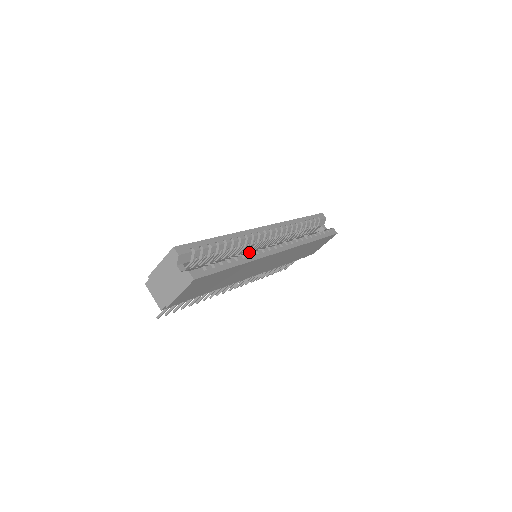
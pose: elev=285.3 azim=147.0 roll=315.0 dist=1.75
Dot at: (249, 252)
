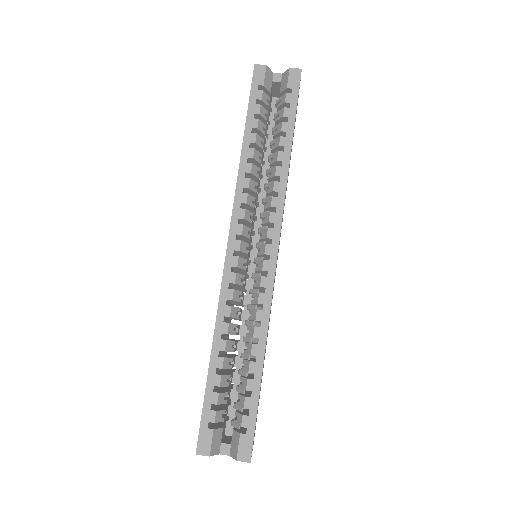
Dot at: (252, 315)
